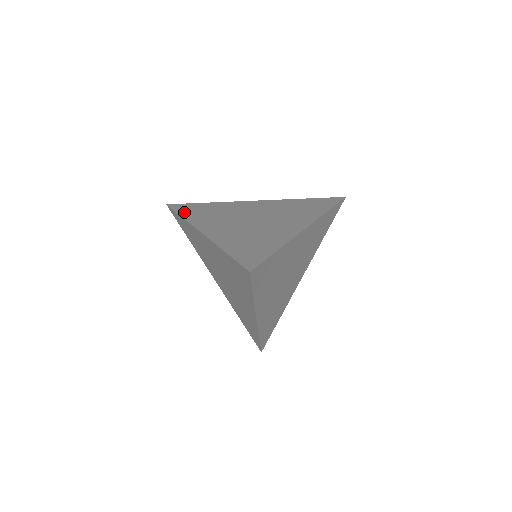
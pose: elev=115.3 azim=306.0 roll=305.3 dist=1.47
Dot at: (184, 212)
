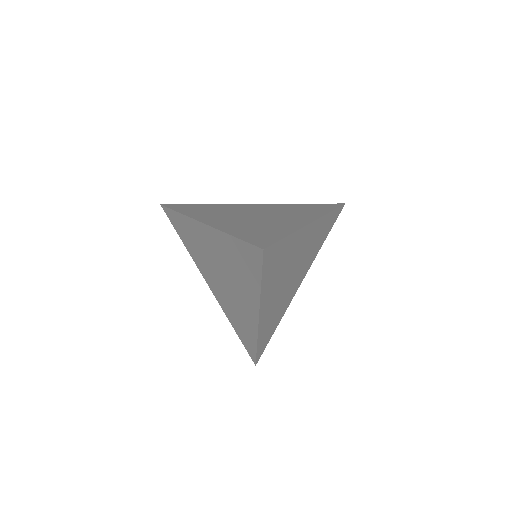
Dot at: (181, 209)
